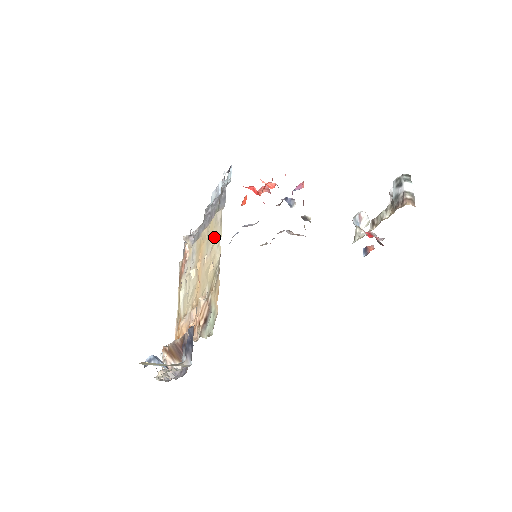
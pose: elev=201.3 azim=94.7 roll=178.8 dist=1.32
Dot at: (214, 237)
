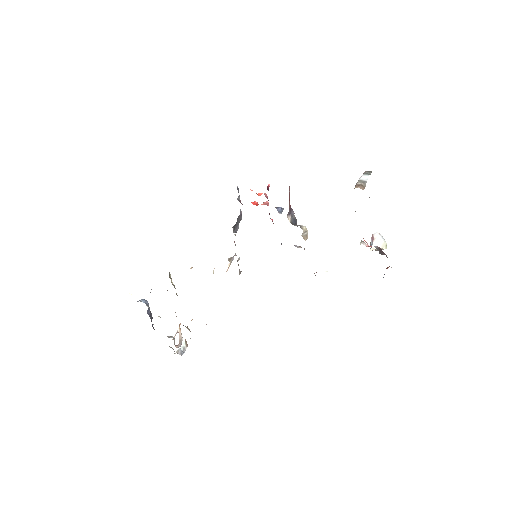
Dot at: occluded
